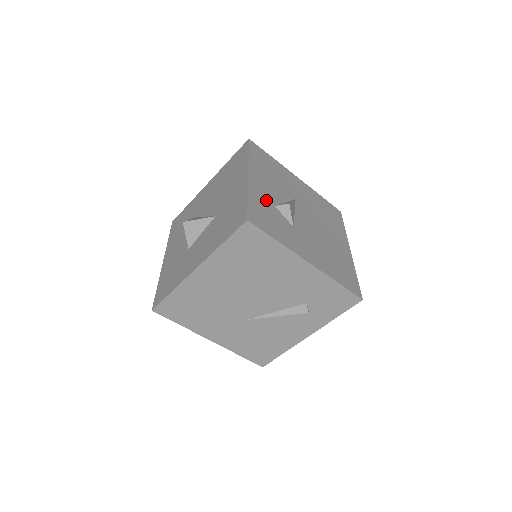
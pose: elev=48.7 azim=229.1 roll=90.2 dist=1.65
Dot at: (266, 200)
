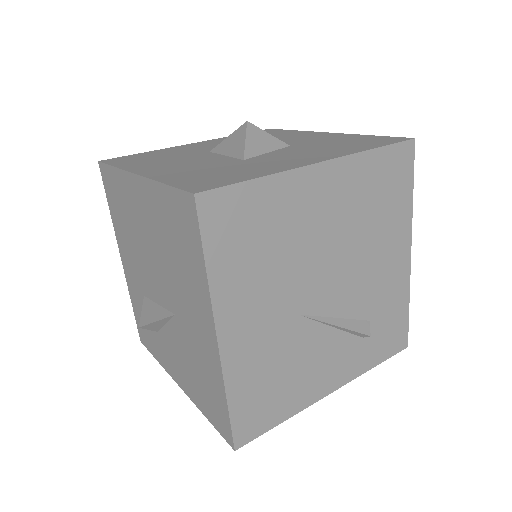
Dot at: occluded
